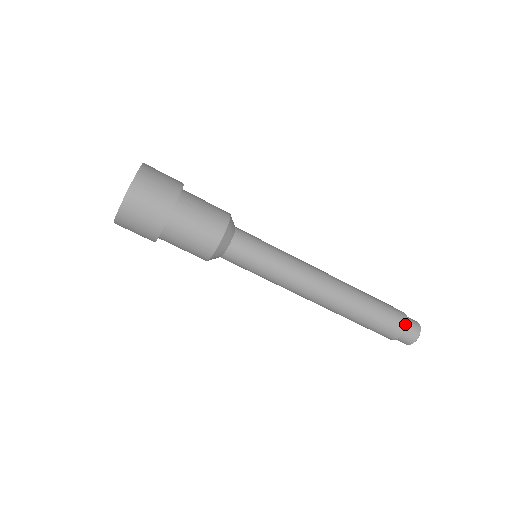
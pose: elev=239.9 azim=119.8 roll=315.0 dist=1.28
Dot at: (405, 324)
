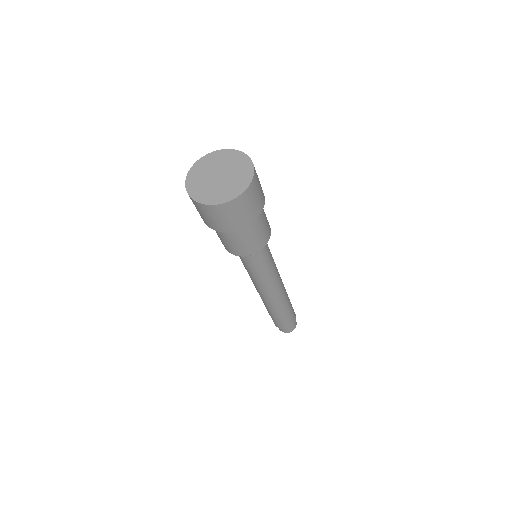
Dot at: occluded
